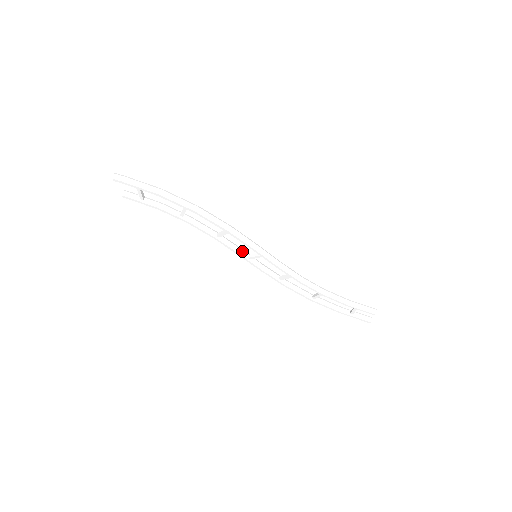
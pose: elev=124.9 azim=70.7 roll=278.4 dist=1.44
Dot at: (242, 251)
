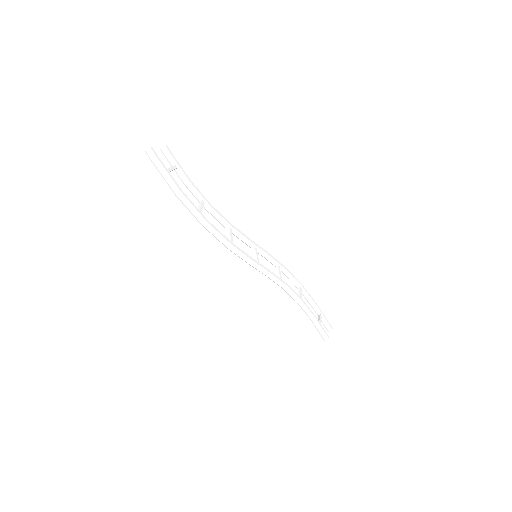
Dot at: (249, 243)
